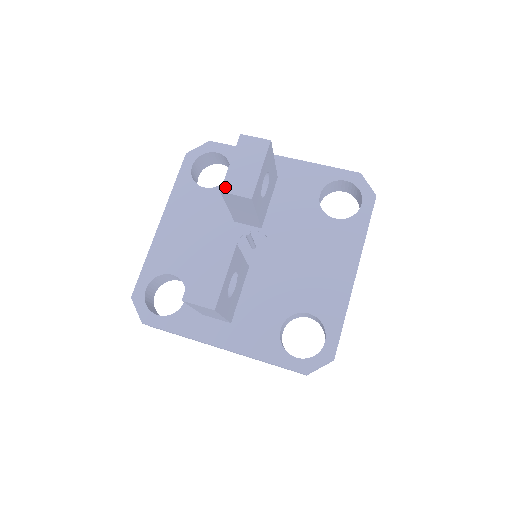
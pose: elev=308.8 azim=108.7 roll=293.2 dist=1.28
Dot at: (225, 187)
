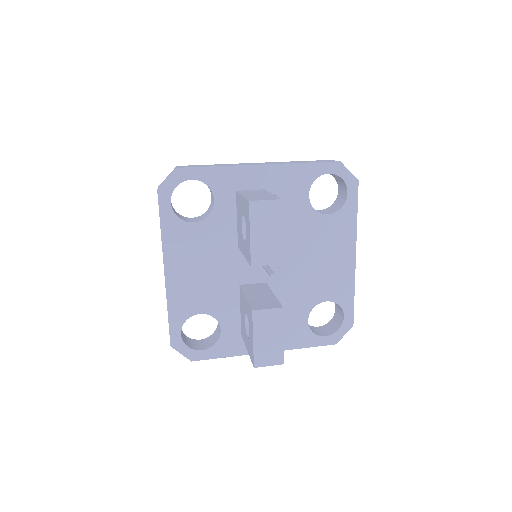
Dot at: (254, 261)
